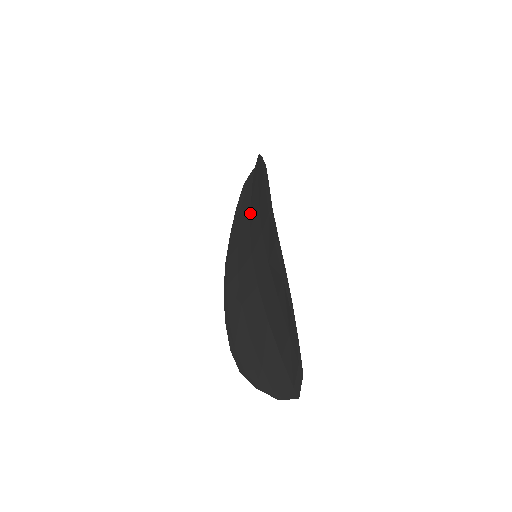
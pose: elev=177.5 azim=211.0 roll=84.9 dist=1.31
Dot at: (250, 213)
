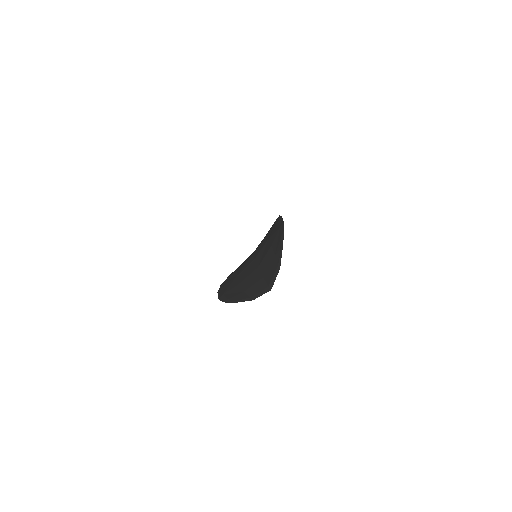
Dot at: occluded
